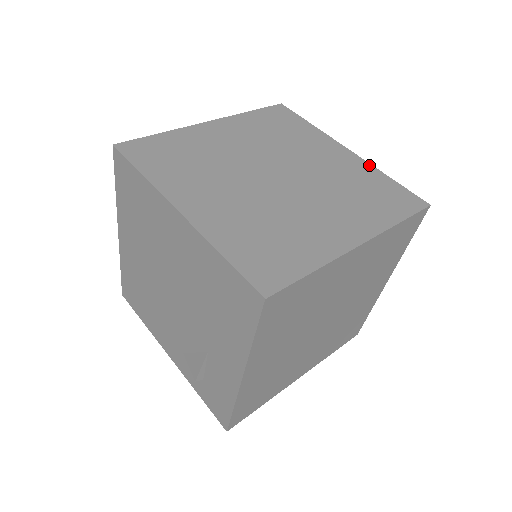
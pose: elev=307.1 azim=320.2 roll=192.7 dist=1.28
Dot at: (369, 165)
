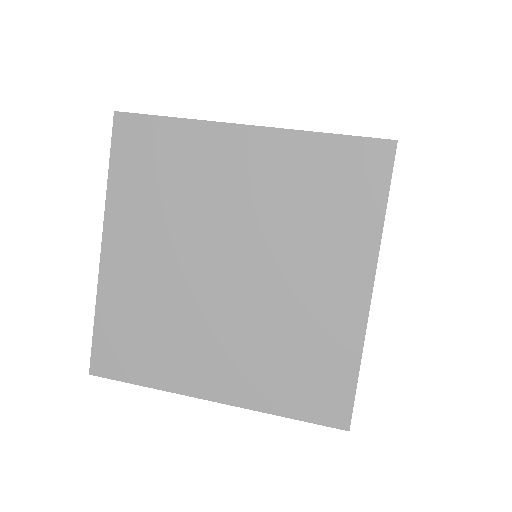
Dot at: occluded
